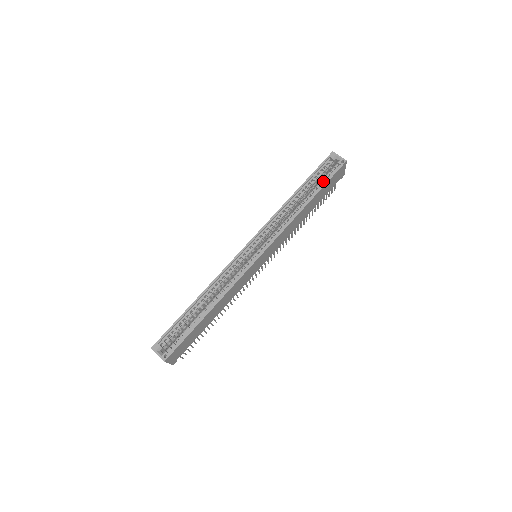
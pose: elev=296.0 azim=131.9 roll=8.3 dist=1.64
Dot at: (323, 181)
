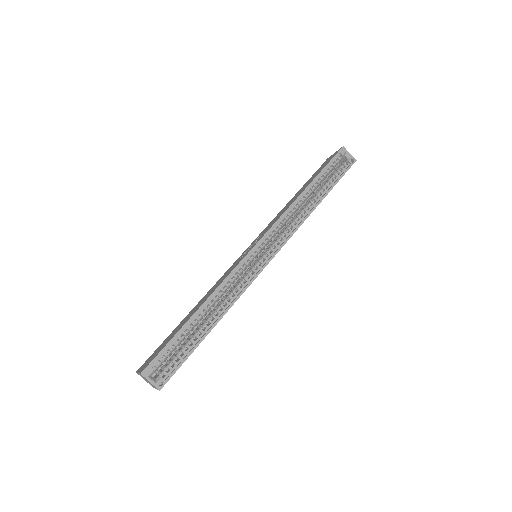
Dot at: (333, 179)
